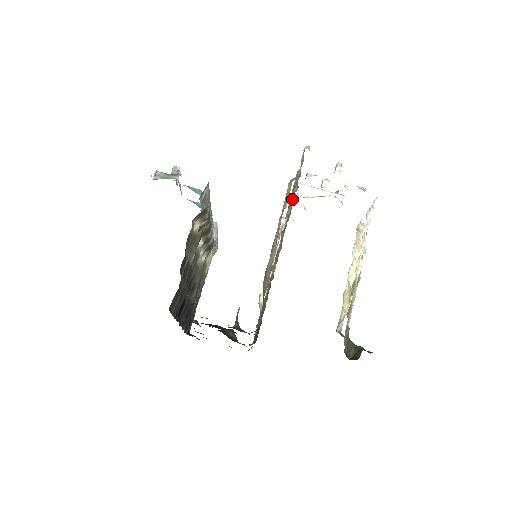
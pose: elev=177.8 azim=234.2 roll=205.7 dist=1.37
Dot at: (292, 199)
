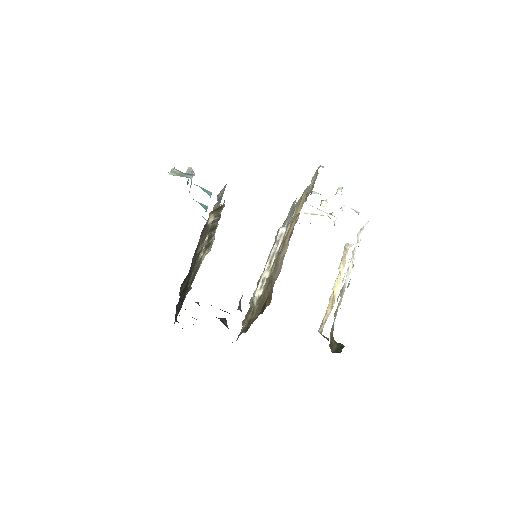
Dot at: occluded
